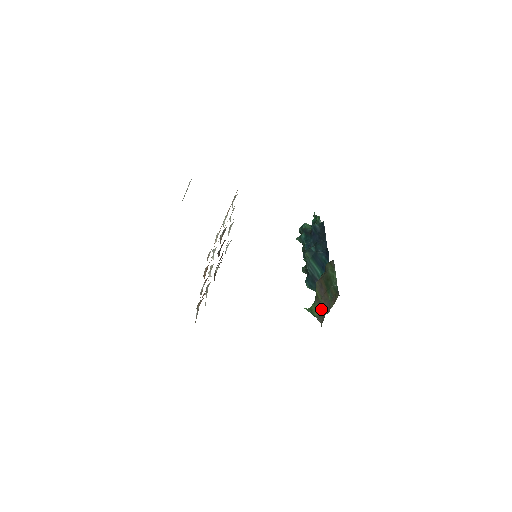
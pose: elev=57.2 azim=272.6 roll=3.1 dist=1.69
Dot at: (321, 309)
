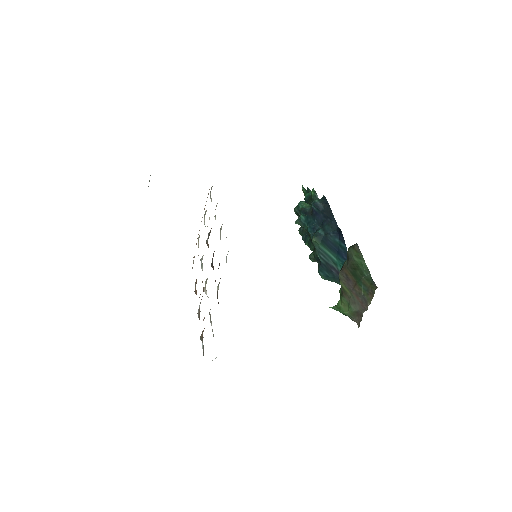
Dot at: (354, 306)
